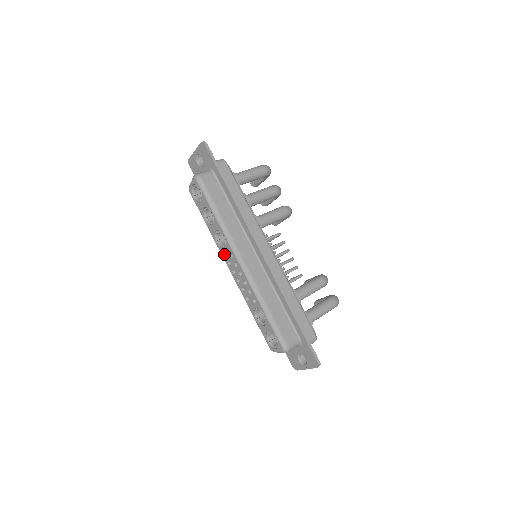
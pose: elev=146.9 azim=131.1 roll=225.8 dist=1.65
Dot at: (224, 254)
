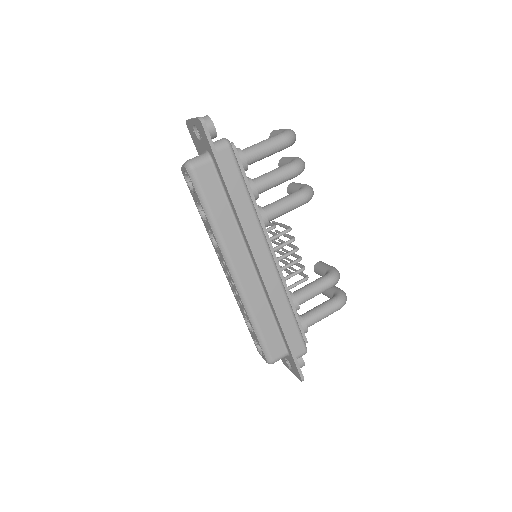
Dot at: occluded
